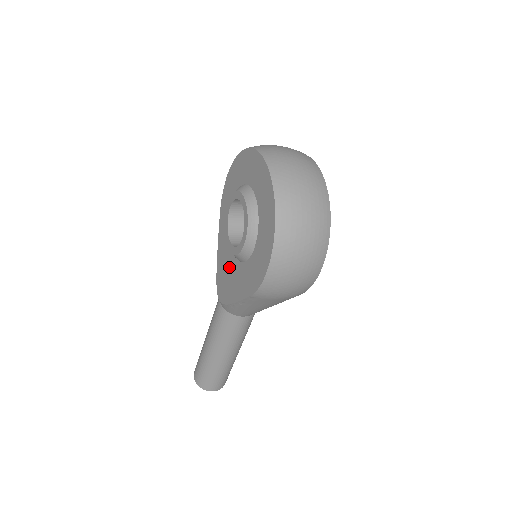
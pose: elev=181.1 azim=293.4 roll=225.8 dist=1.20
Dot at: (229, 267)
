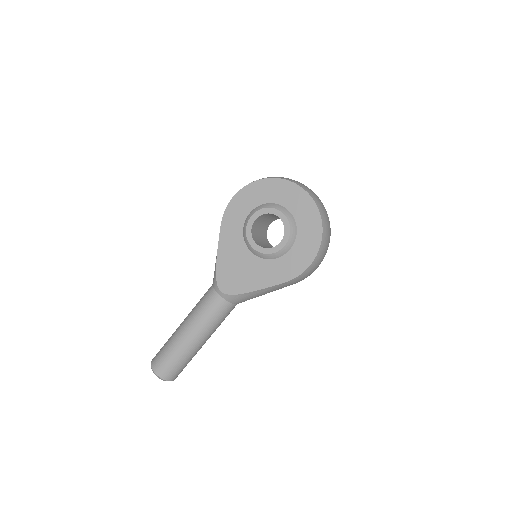
Dot at: (244, 265)
